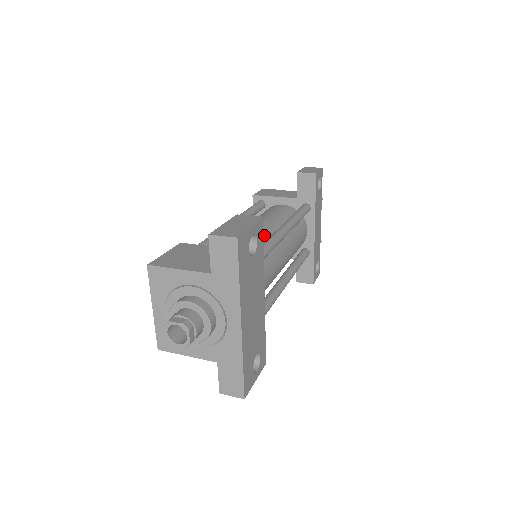
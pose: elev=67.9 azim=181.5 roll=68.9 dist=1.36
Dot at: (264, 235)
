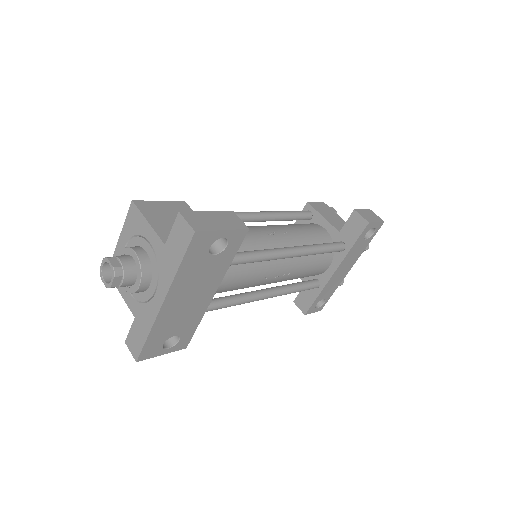
Dot at: (269, 244)
